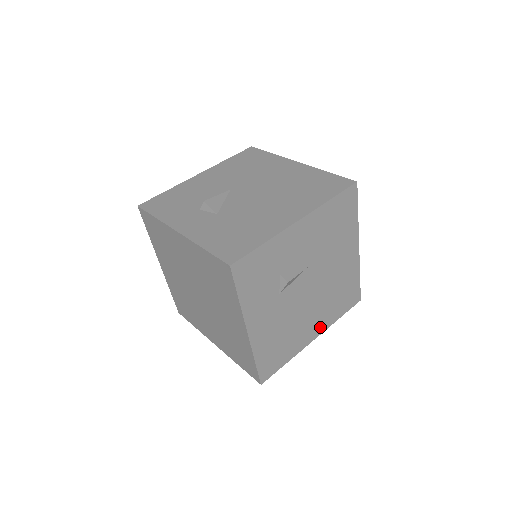
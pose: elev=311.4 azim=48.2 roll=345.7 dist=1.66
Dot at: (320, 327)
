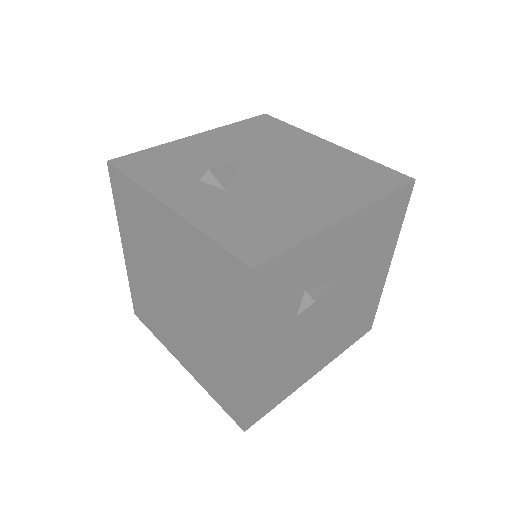
Dot at: (325, 359)
